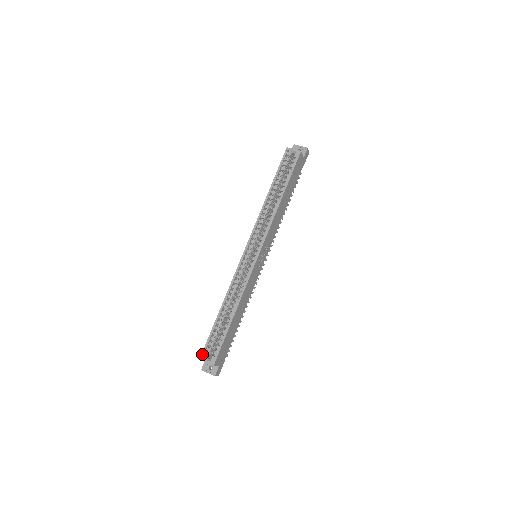
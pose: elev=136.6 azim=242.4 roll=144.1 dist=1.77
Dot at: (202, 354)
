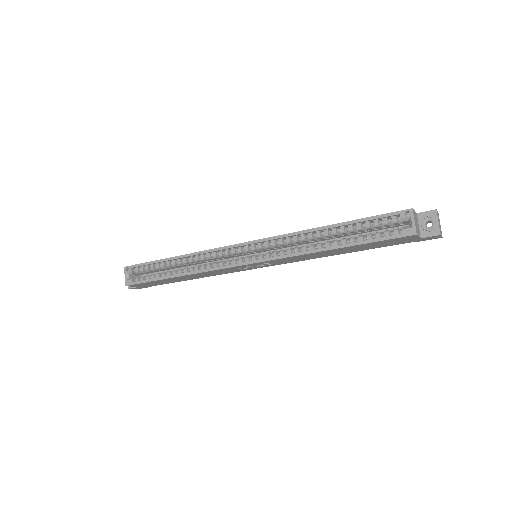
Dot at: (129, 267)
